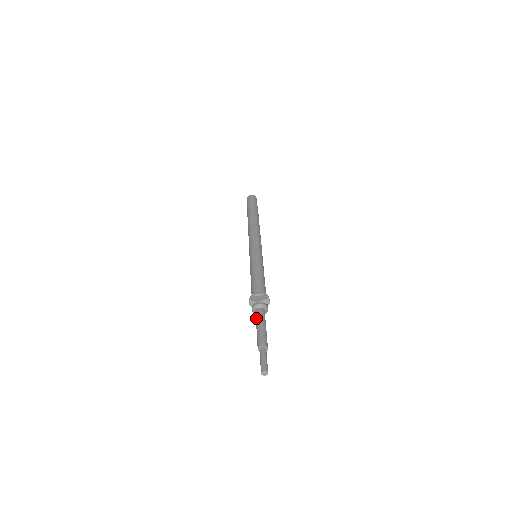
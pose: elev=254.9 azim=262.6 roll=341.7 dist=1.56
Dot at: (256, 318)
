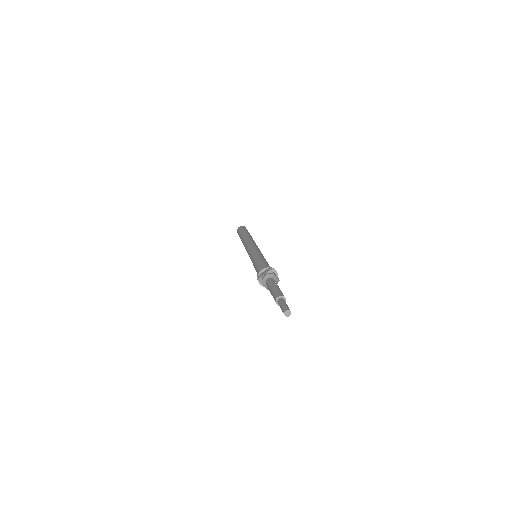
Dot at: occluded
